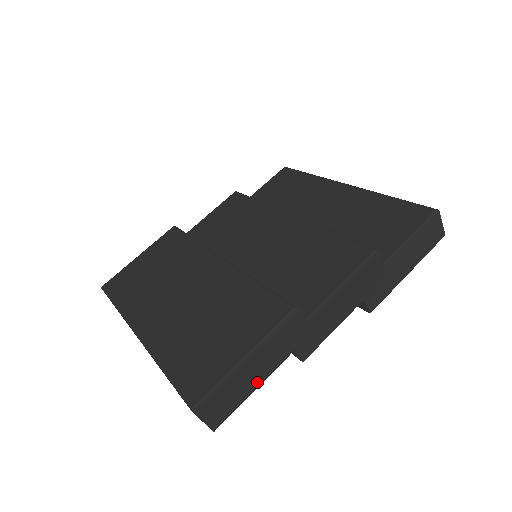
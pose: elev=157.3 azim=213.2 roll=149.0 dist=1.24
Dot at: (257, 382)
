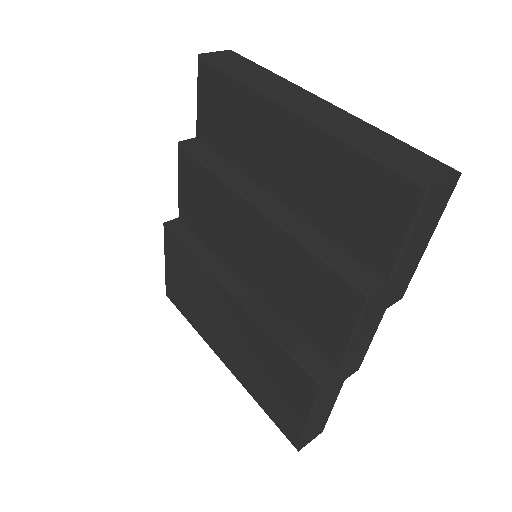
Dot at: (330, 408)
